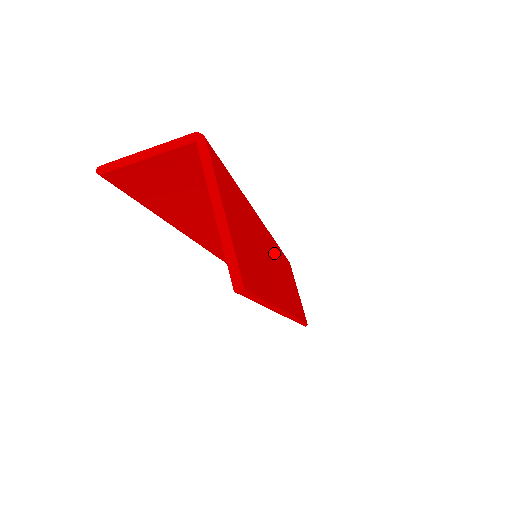
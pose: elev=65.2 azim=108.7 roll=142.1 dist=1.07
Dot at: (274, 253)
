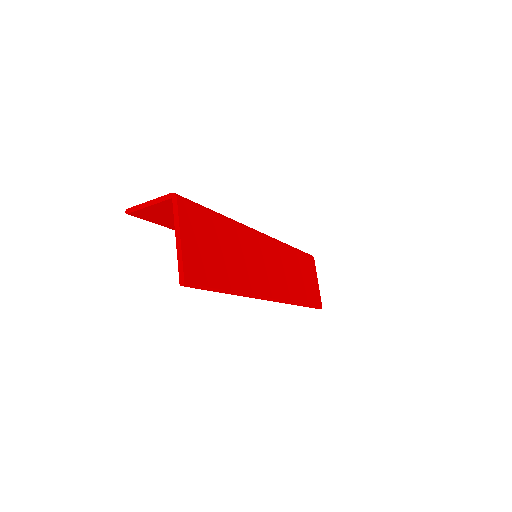
Dot at: (271, 254)
